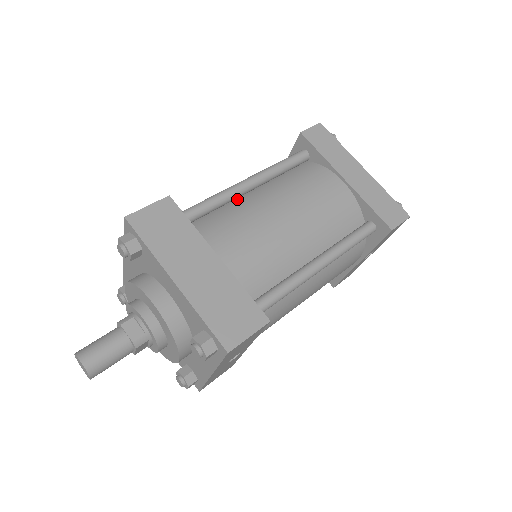
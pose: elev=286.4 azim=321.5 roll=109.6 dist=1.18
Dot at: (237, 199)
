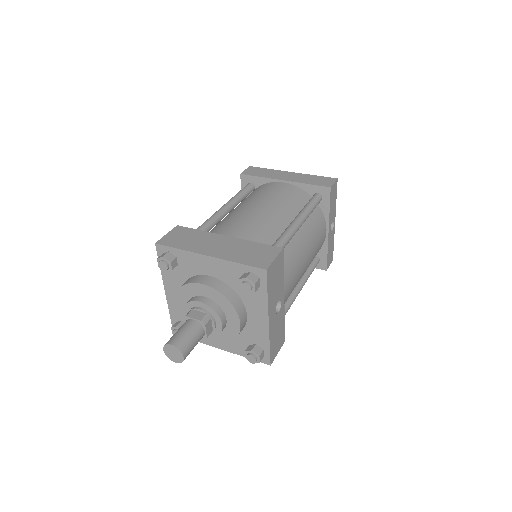
Dot at: occluded
